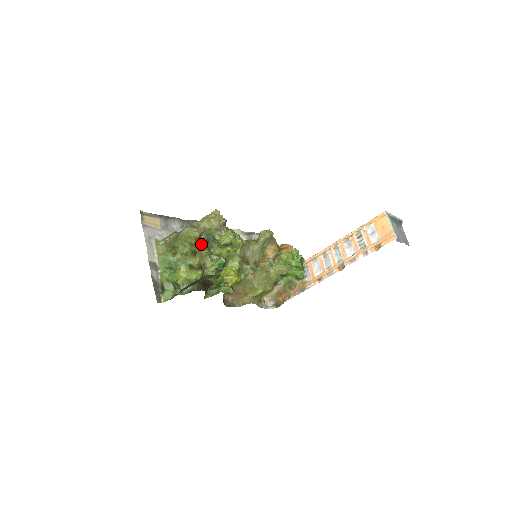
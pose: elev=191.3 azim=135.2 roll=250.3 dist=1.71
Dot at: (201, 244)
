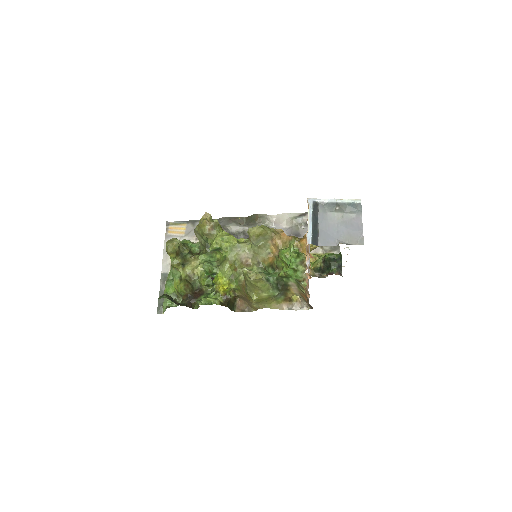
Dot at: (203, 250)
